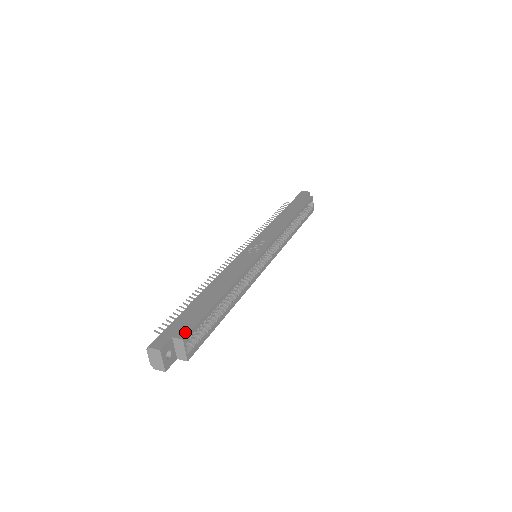
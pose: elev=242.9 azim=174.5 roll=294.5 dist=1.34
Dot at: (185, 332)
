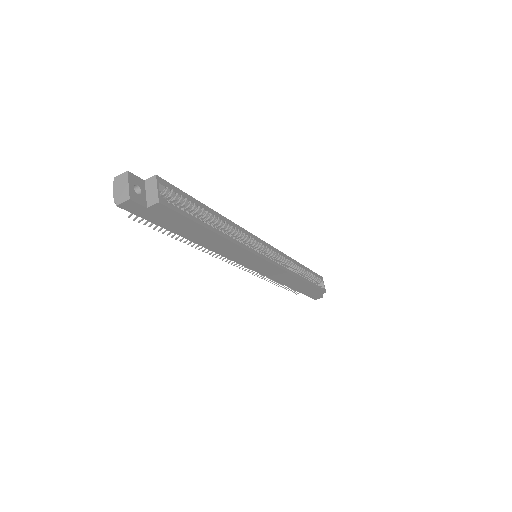
Dot at: (160, 181)
